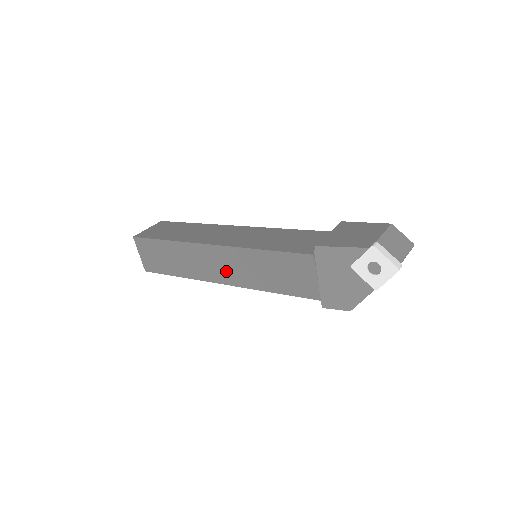
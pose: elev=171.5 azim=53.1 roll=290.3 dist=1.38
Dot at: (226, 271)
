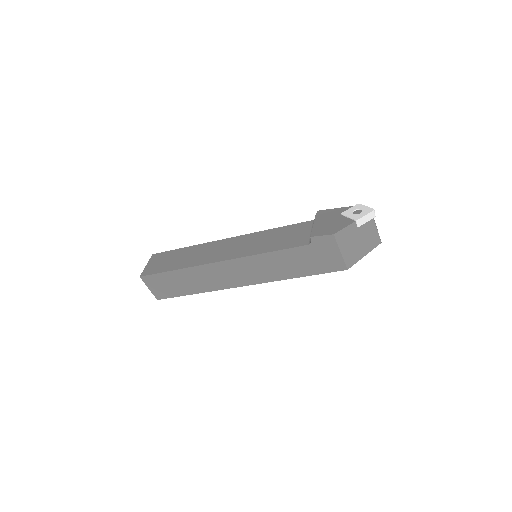
Dot at: (230, 251)
